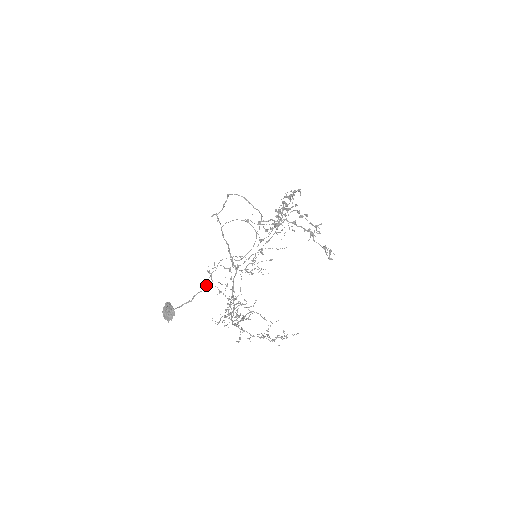
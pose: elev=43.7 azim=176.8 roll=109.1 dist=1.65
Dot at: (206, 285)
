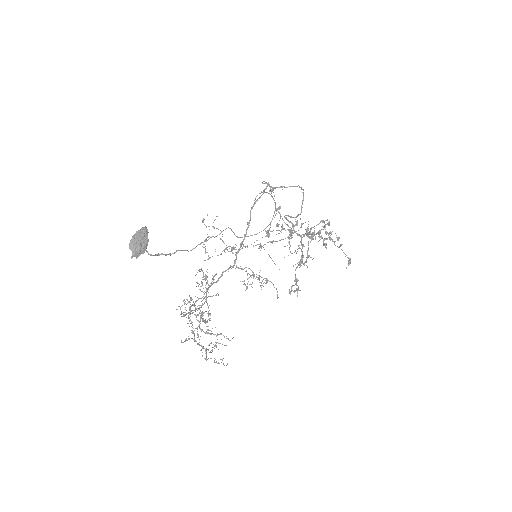
Dot at: occluded
